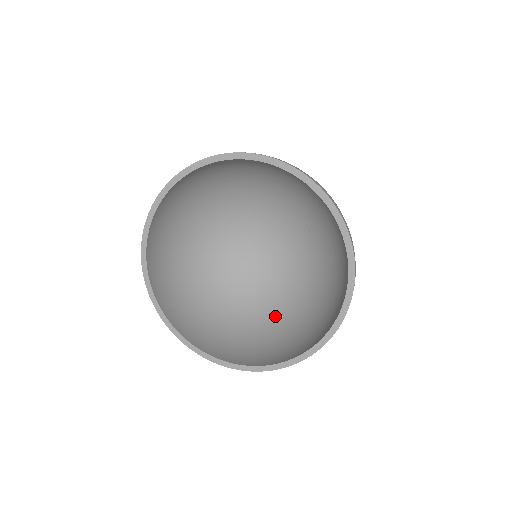
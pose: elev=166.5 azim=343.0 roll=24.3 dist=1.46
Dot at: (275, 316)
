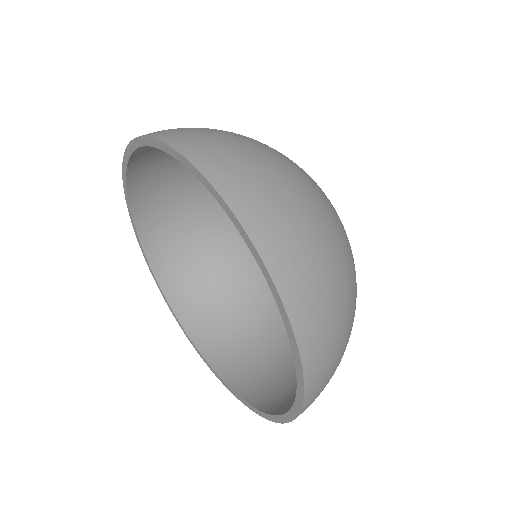
Dot at: occluded
